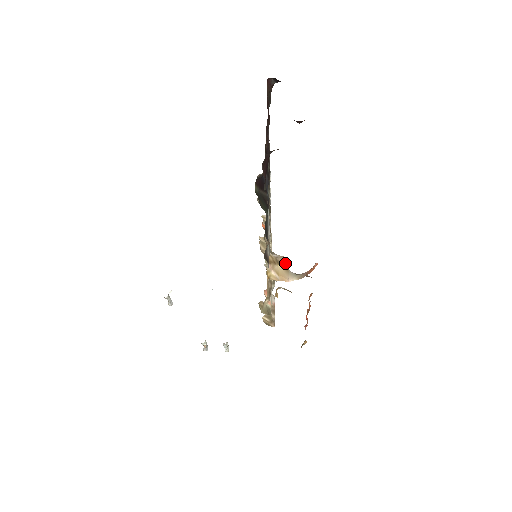
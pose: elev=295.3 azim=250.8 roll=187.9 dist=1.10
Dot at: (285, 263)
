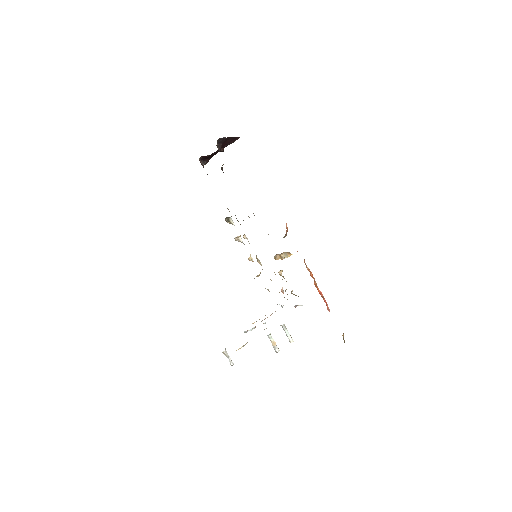
Dot at: occluded
